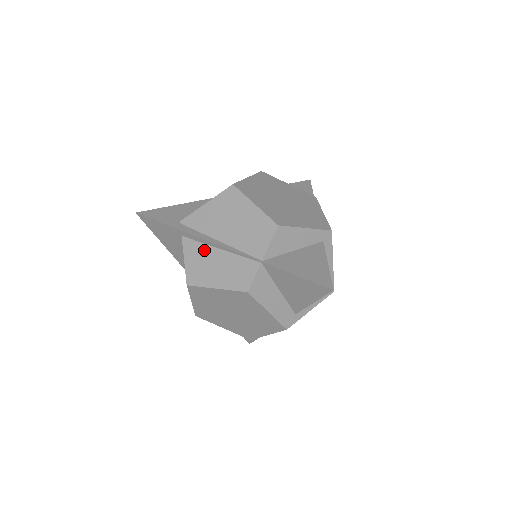
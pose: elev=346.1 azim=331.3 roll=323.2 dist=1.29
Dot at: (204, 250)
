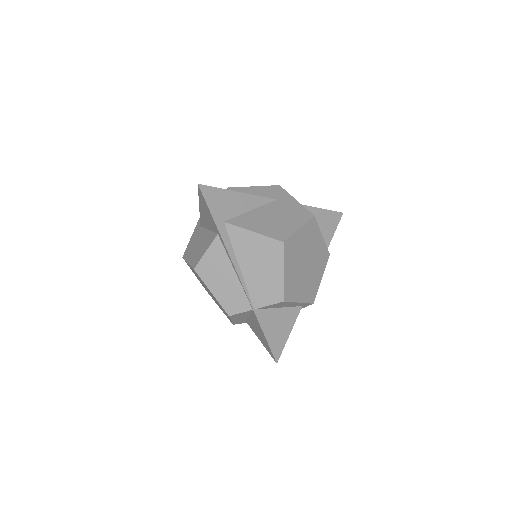
Dot at: (225, 261)
